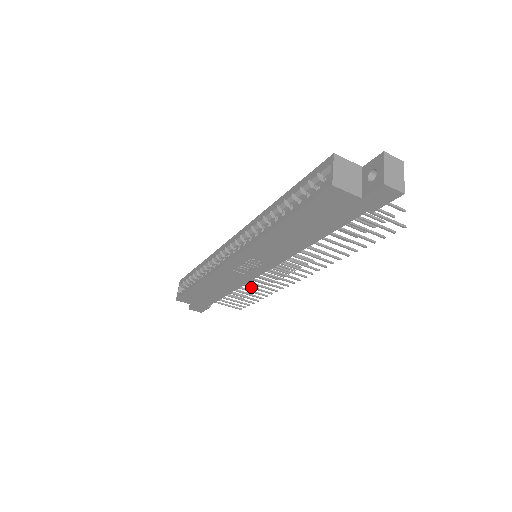
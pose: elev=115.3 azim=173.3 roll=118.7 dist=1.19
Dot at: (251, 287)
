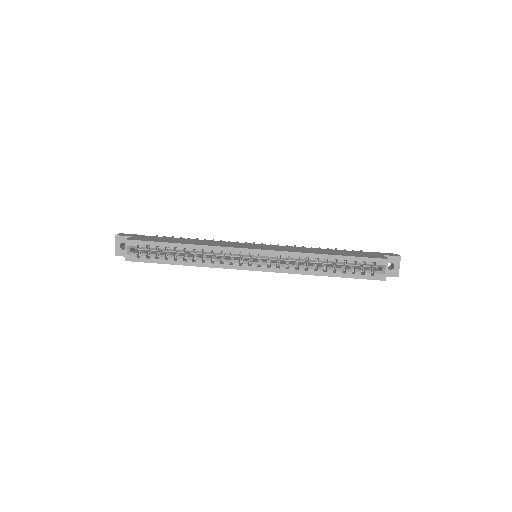
Dot at: occluded
